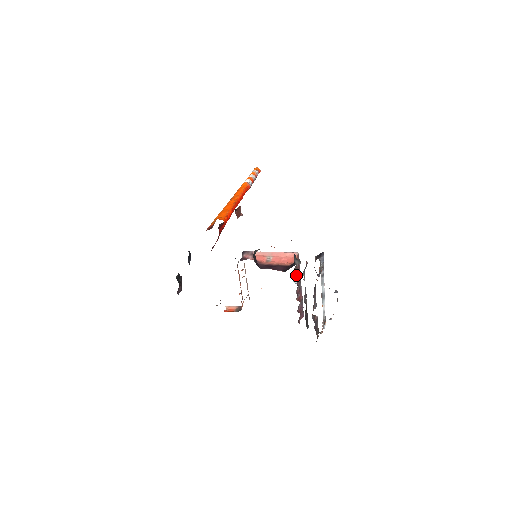
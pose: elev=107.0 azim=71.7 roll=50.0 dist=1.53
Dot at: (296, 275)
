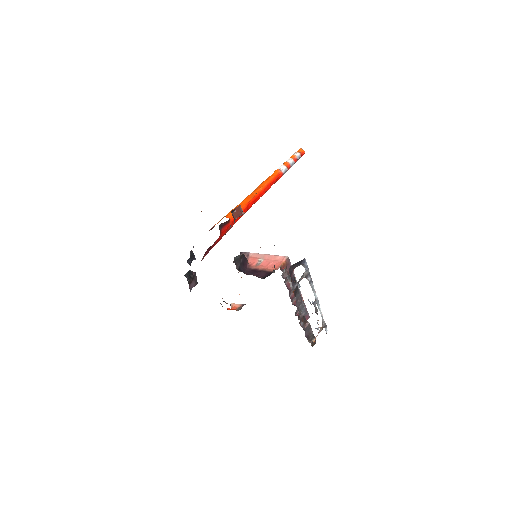
Dot at: (287, 279)
